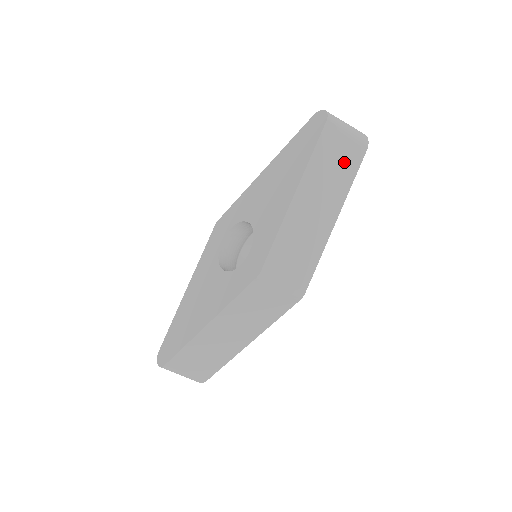
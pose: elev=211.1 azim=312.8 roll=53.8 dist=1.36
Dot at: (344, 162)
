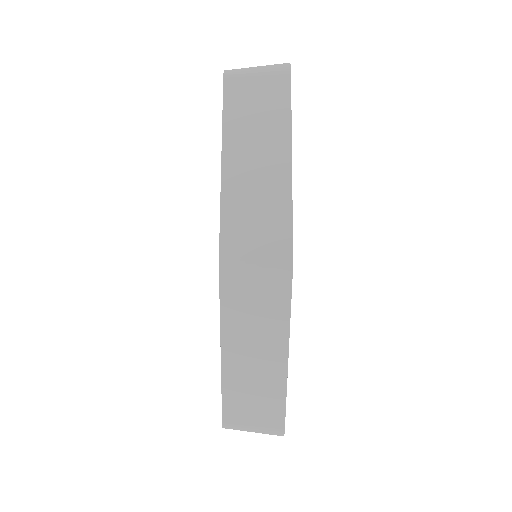
Dot at: (267, 100)
